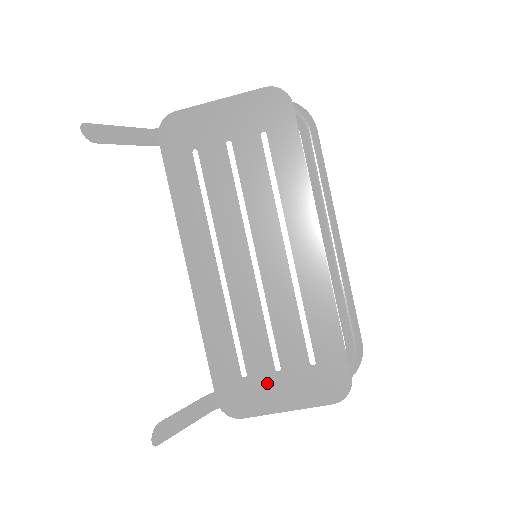
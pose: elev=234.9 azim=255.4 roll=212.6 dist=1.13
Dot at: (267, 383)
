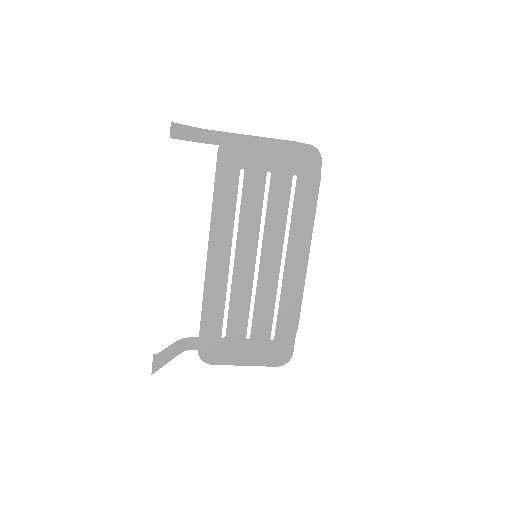
Dot at: (238, 345)
